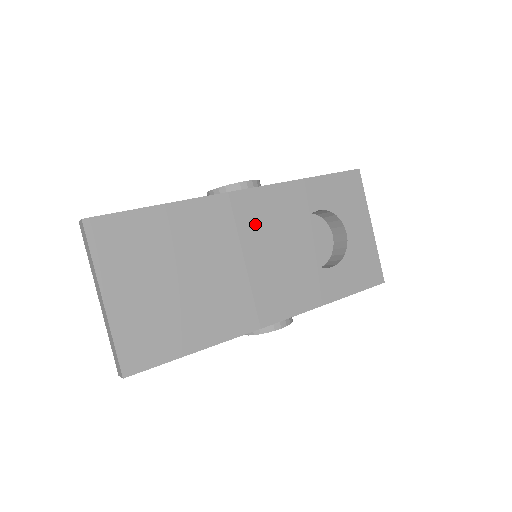
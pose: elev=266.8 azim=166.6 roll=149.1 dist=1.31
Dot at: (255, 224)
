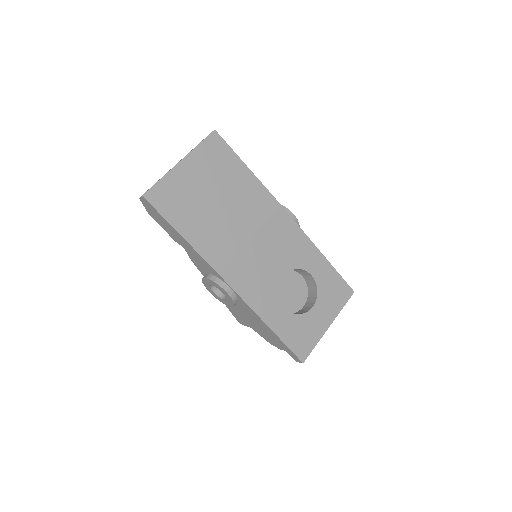
Dot at: (276, 233)
